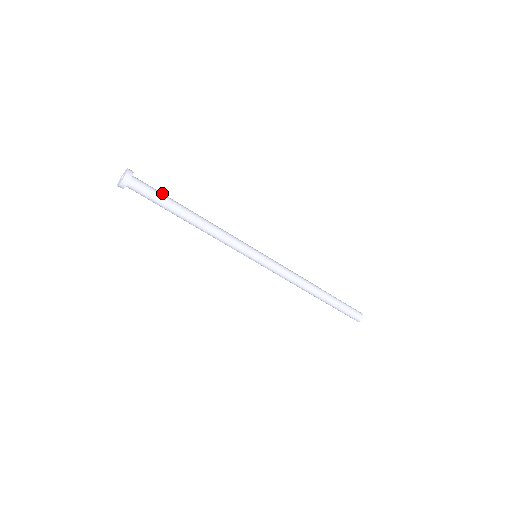
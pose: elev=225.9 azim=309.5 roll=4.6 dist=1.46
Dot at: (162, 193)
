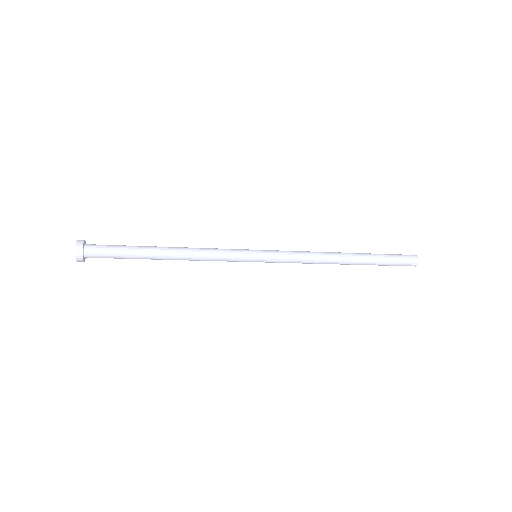
Dot at: (123, 250)
